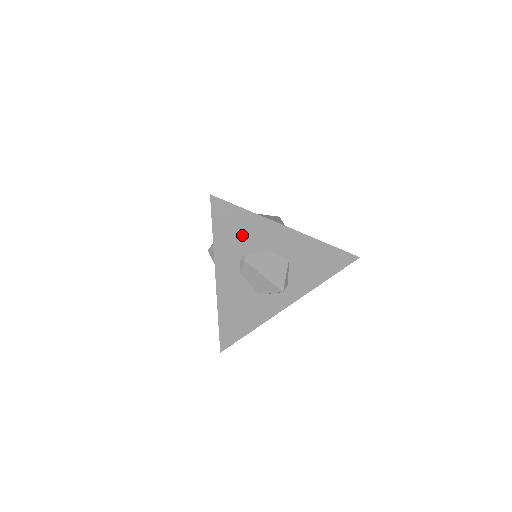
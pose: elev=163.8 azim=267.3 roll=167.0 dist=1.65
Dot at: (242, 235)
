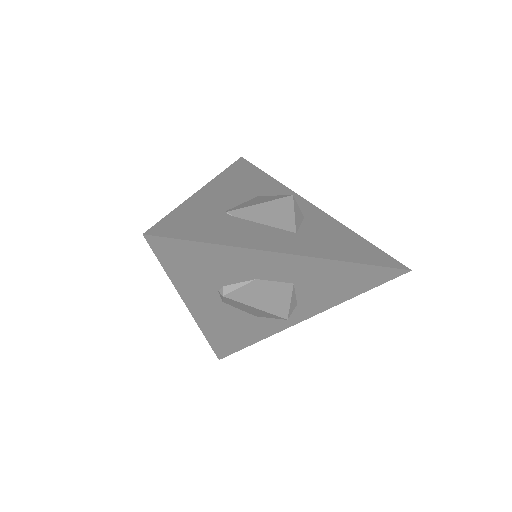
Dot at: (212, 269)
